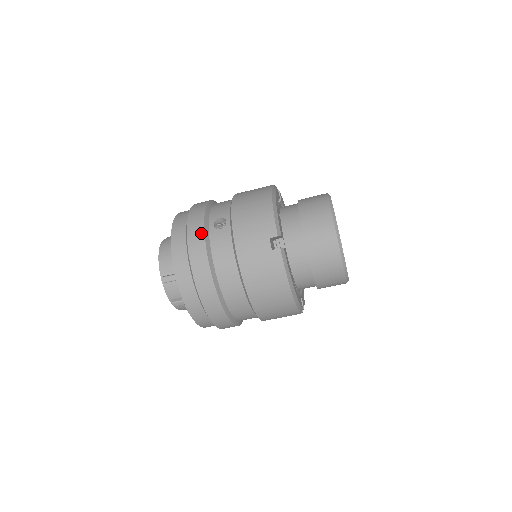
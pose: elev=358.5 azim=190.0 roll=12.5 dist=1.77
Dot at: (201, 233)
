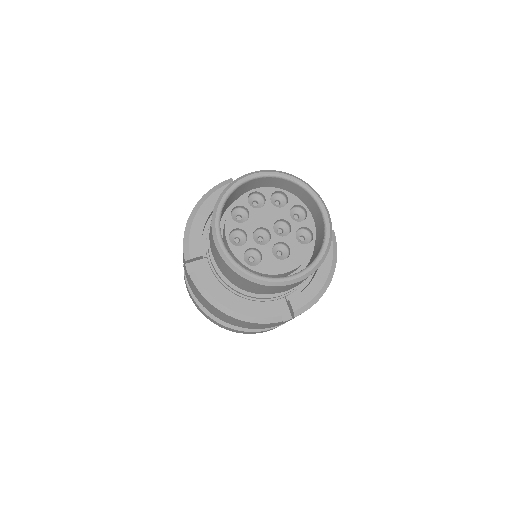
Dot at: occluded
